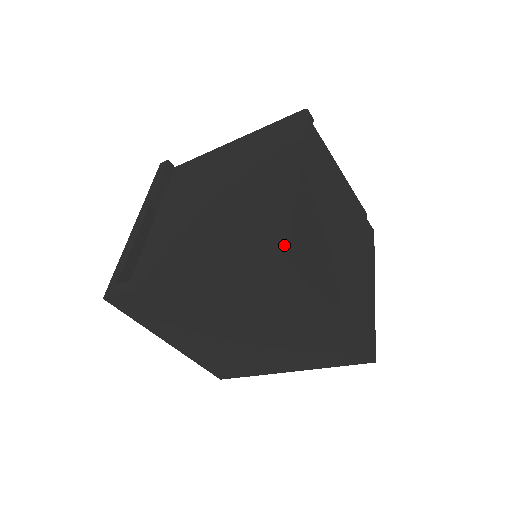
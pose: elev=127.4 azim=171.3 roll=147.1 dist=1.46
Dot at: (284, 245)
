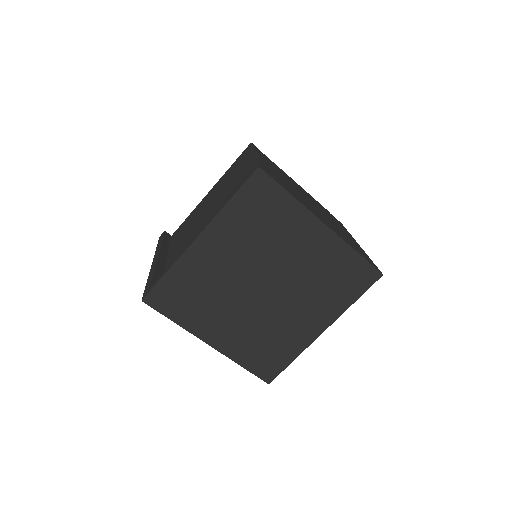
Dot at: (262, 168)
